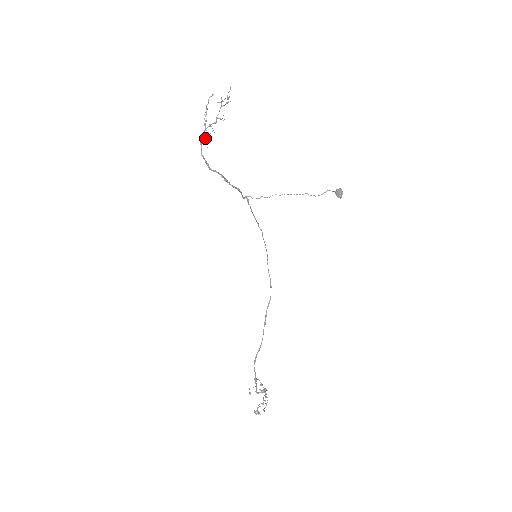
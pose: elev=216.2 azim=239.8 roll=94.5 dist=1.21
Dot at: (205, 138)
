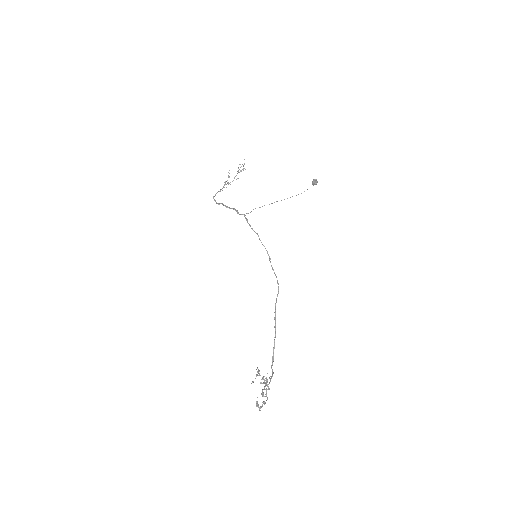
Dot at: occluded
